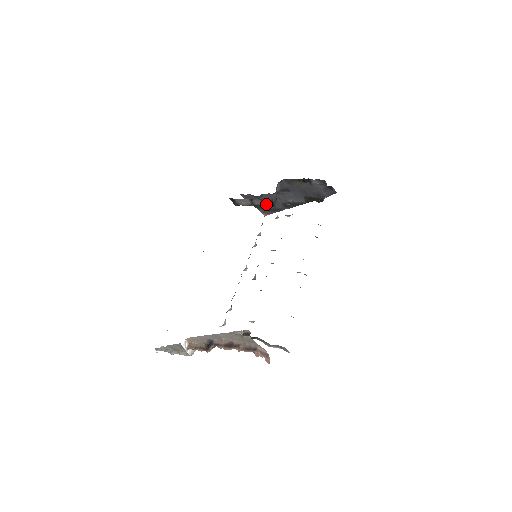
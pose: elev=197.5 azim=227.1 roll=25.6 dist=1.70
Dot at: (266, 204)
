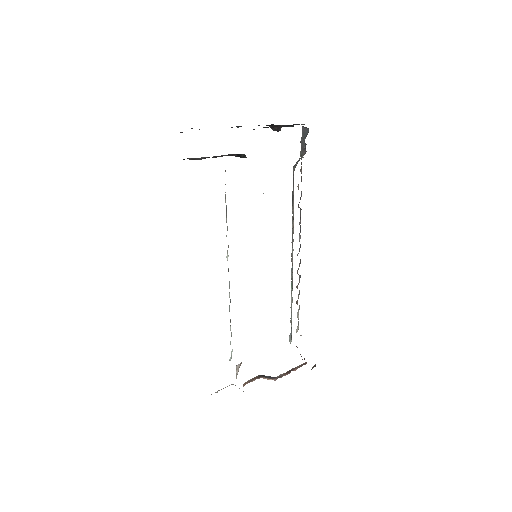
Dot at: (229, 155)
